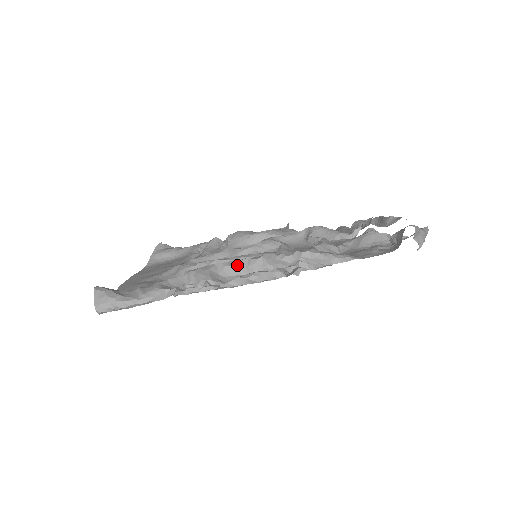
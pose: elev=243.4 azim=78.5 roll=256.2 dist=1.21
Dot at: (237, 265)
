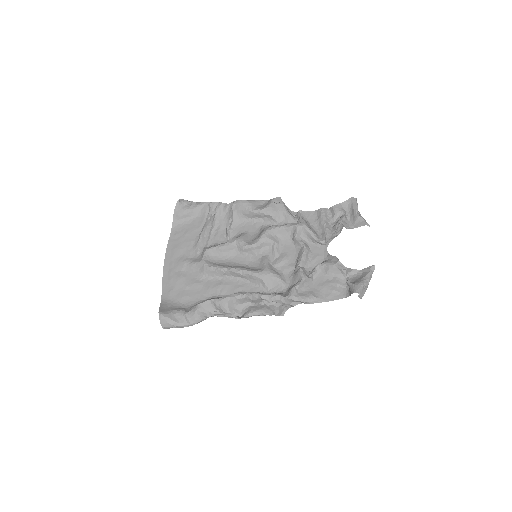
Dot at: (245, 299)
